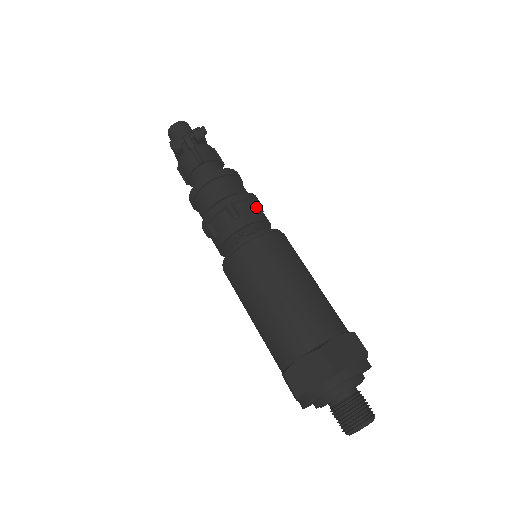
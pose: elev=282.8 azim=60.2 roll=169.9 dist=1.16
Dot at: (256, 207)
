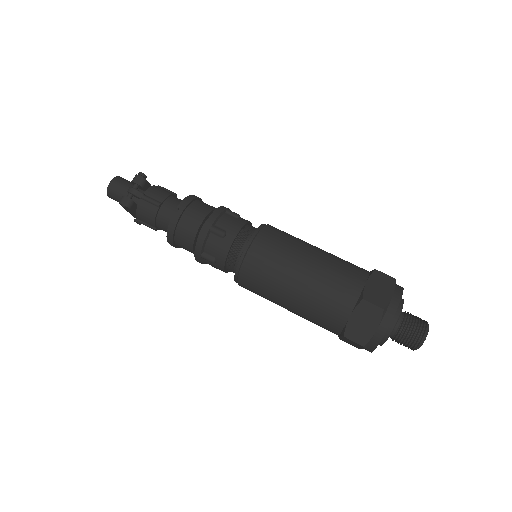
Dot at: (232, 216)
